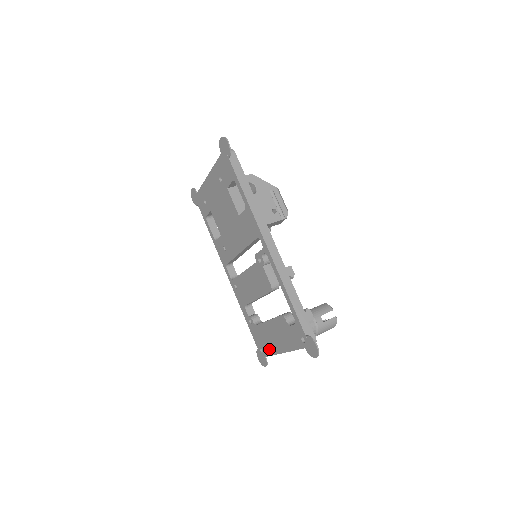
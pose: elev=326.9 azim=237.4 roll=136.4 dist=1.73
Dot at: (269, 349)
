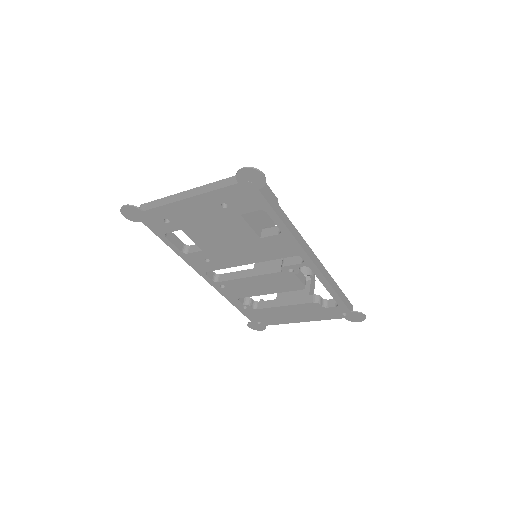
Dot at: (276, 321)
